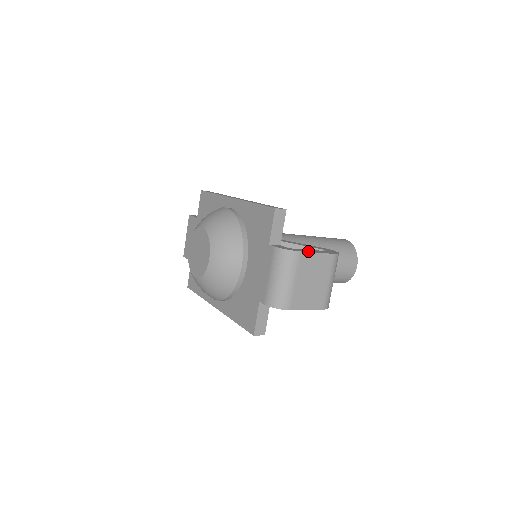
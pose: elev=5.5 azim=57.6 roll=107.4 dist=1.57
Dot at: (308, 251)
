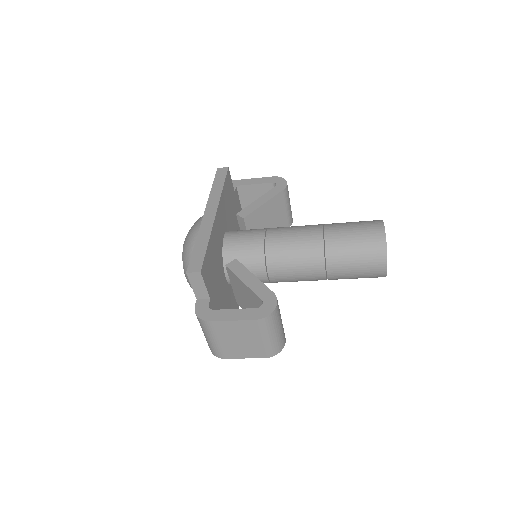
Dot at: (223, 318)
